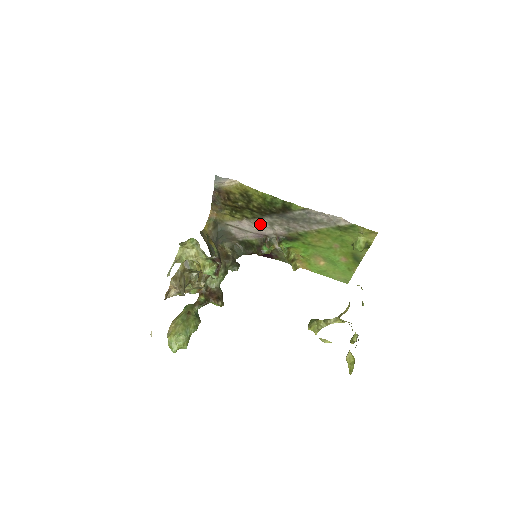
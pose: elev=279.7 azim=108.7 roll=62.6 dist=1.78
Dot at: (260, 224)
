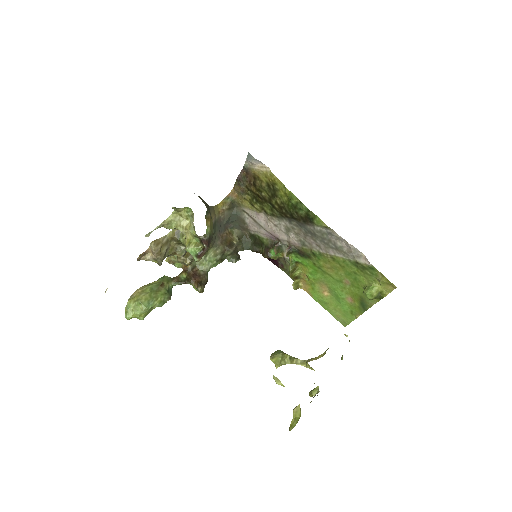
Dot at: (277, 224)
